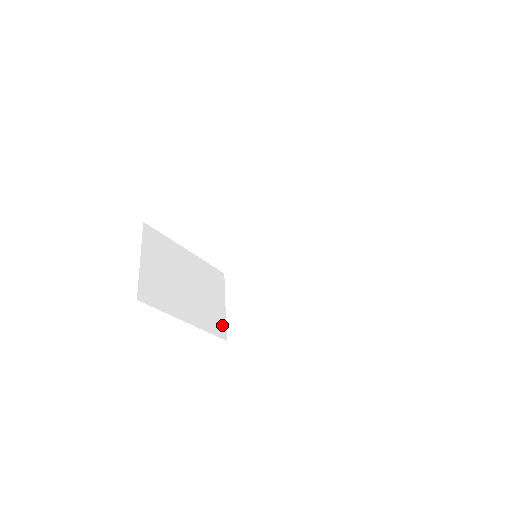
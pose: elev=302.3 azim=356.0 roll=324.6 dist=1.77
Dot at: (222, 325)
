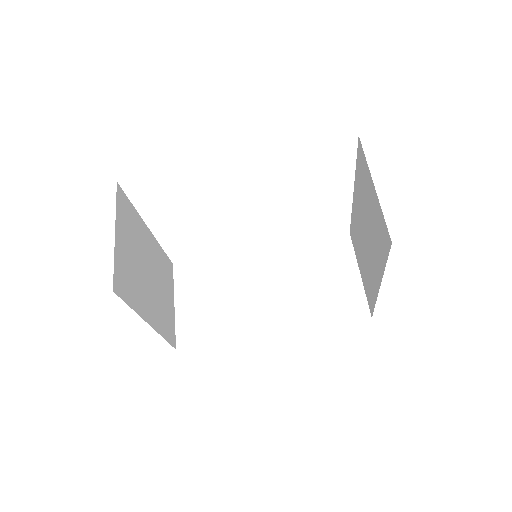
Dot at: (173, 329)
